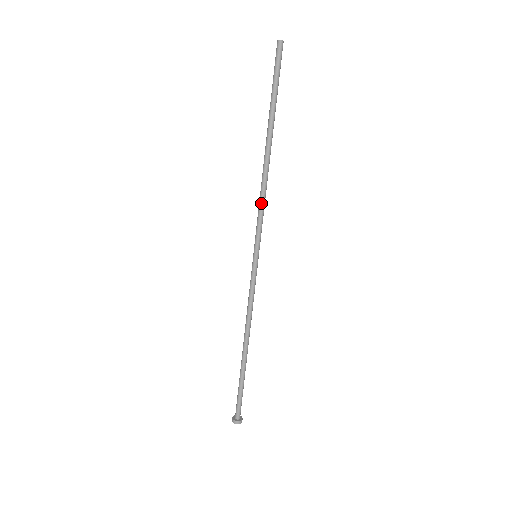
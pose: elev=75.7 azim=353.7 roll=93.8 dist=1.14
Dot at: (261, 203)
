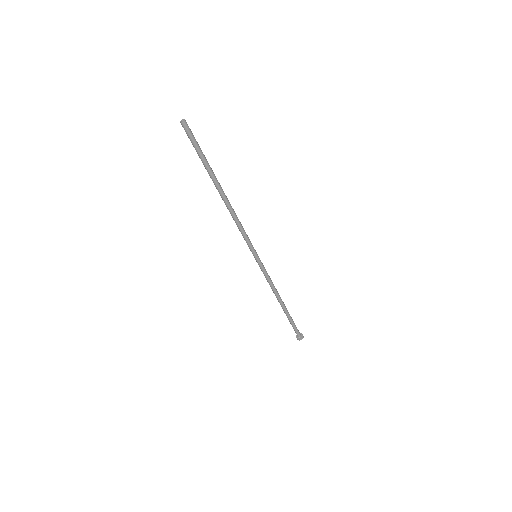
Dot at: (240, 228)
